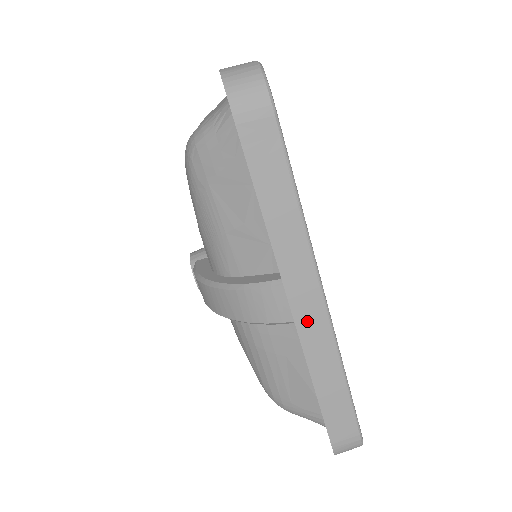
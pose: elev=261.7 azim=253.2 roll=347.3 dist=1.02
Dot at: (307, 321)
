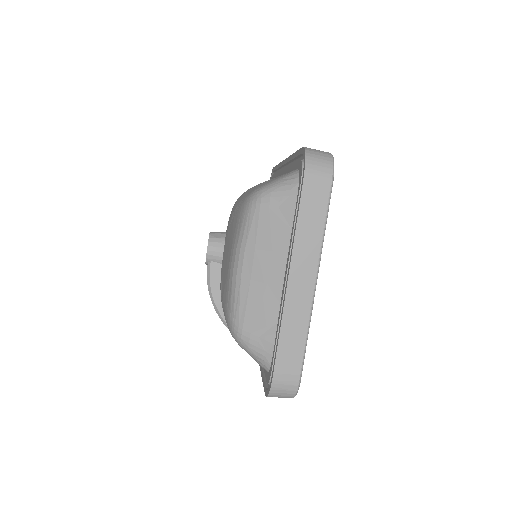
Dot at: occluded
